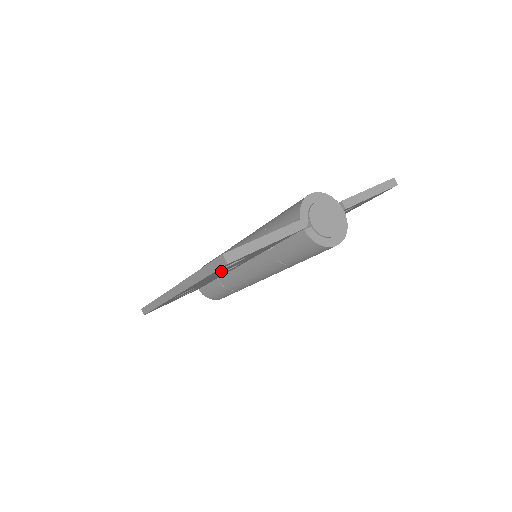
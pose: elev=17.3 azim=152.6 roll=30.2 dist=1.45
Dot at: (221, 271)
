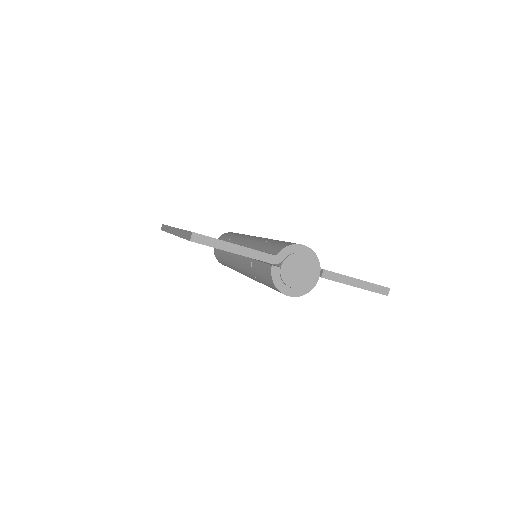
Dot at: occluded
